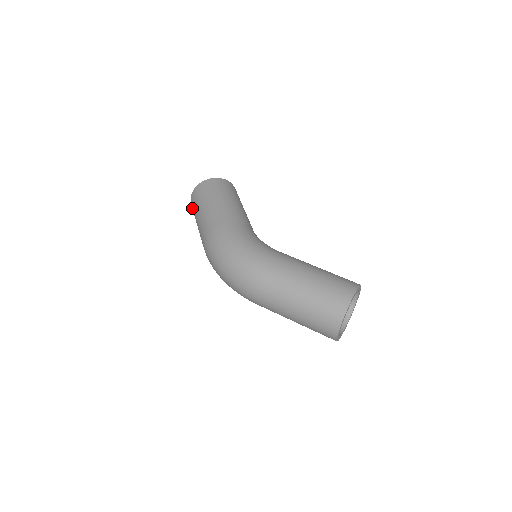
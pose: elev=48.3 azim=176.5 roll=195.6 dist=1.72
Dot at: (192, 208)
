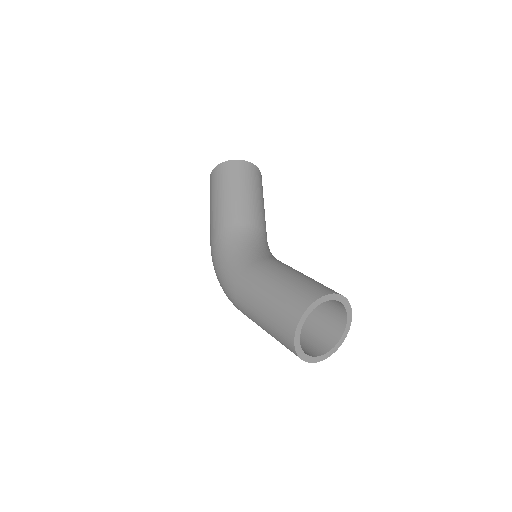
Dot at: occluded
